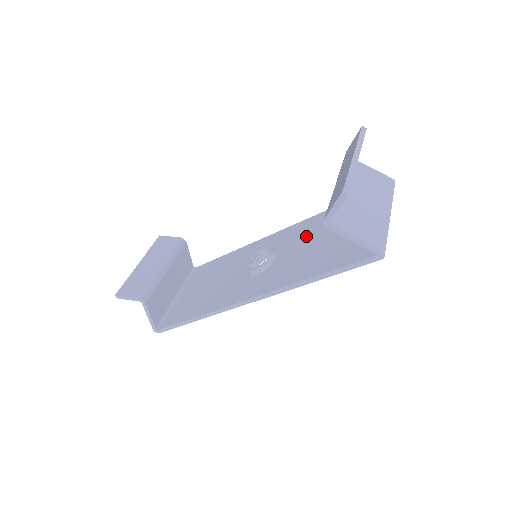
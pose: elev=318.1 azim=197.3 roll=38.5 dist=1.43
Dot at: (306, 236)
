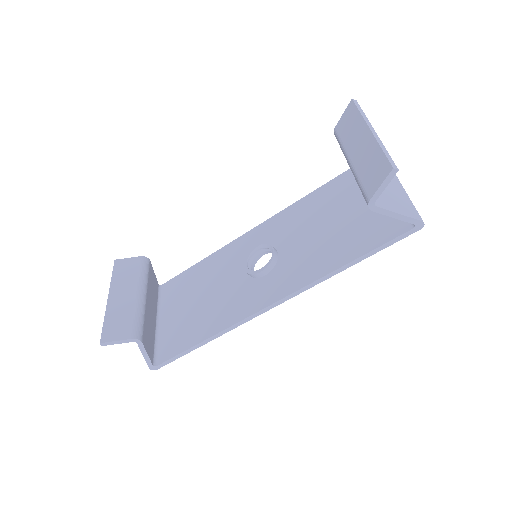
Dot at: (304, 223)
